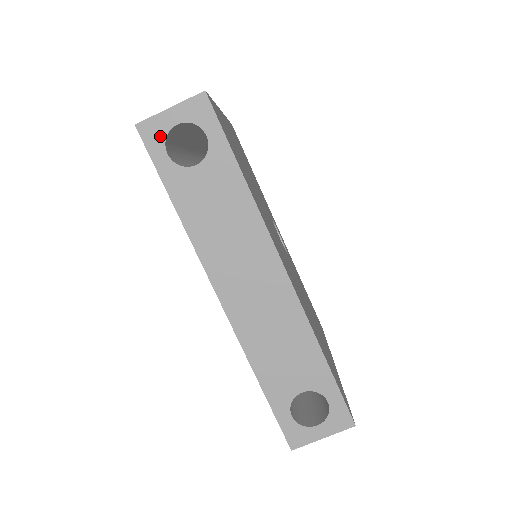
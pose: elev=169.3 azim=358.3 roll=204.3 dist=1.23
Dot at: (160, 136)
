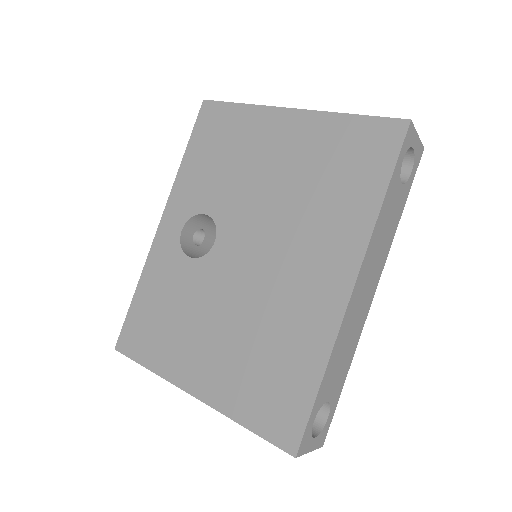
Dot at: (409, 144)
